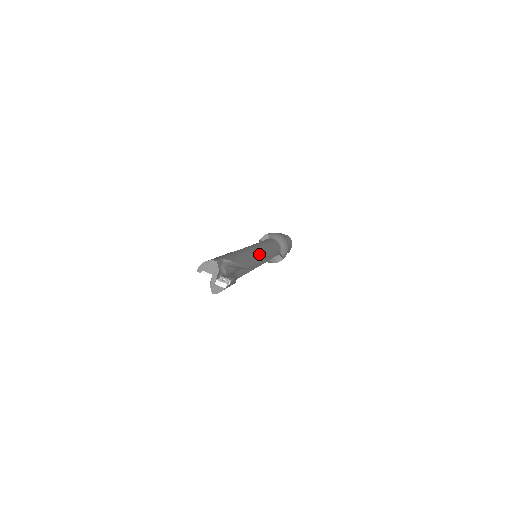
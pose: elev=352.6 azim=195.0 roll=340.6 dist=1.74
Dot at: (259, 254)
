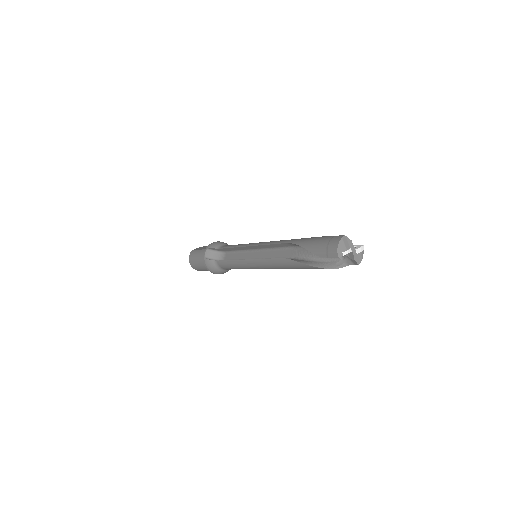
Dot at: occluded
